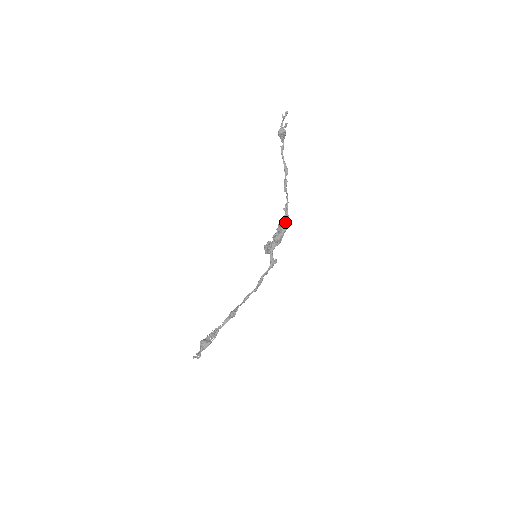
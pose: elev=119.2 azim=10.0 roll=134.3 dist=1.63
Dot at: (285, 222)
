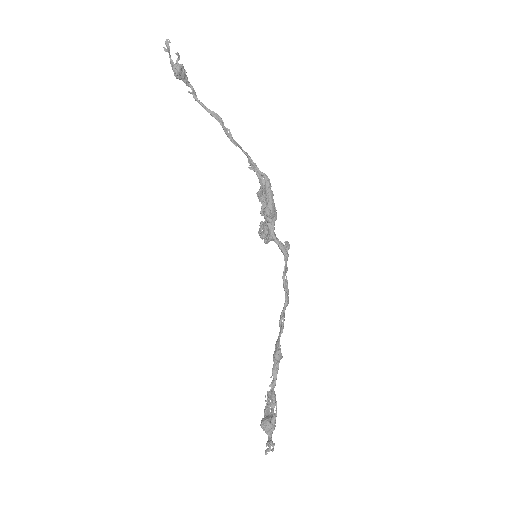
Dot at: (264, 184)
